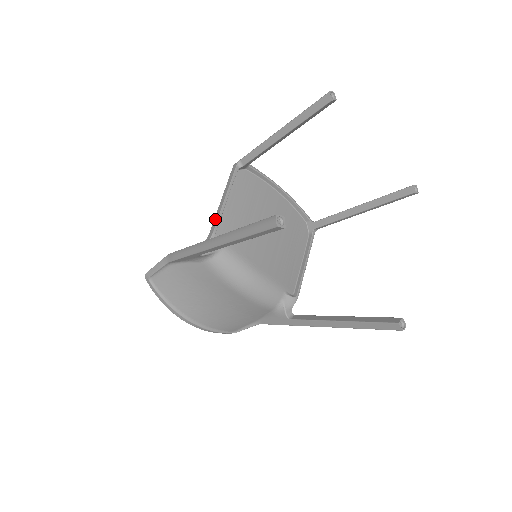
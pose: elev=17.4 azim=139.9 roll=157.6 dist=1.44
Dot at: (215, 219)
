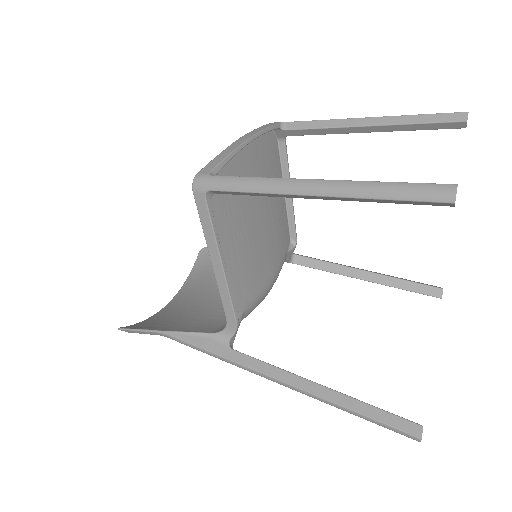
Dot at: (225, 301)
